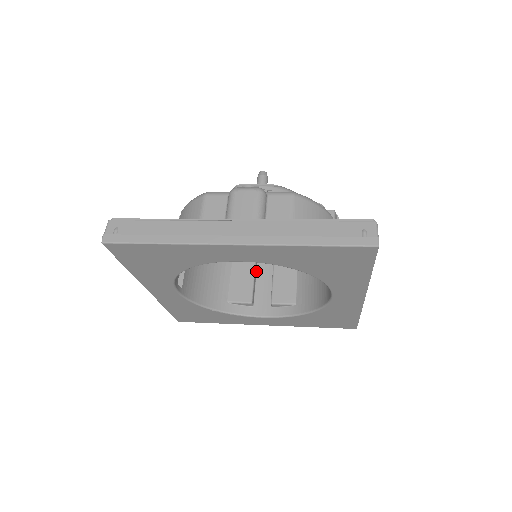
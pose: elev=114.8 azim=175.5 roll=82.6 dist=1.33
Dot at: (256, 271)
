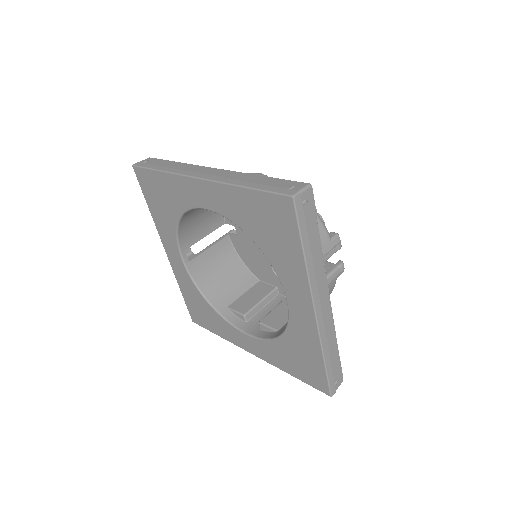
Dot at: (271, 299)
